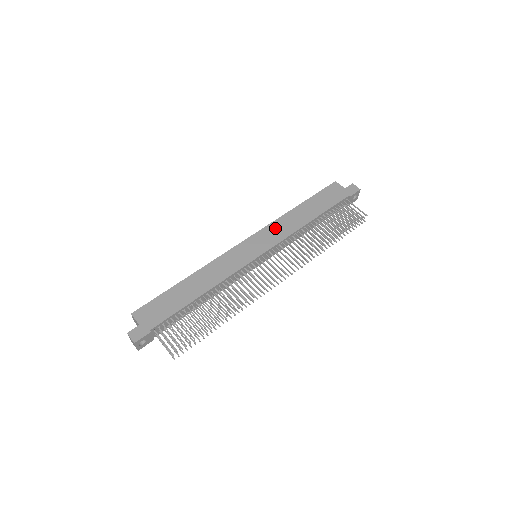
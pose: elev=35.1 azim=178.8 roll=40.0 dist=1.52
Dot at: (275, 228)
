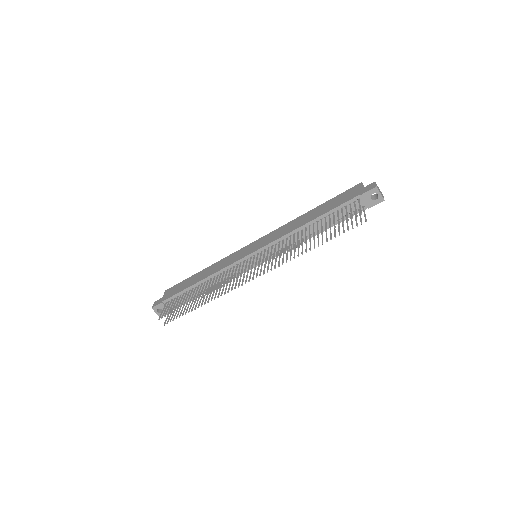
Dot at: (279, 231)
